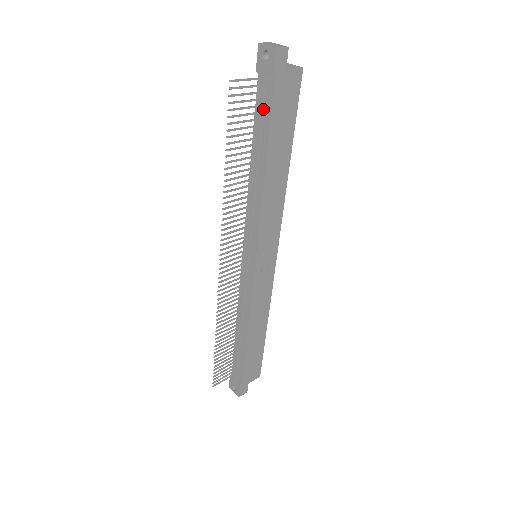
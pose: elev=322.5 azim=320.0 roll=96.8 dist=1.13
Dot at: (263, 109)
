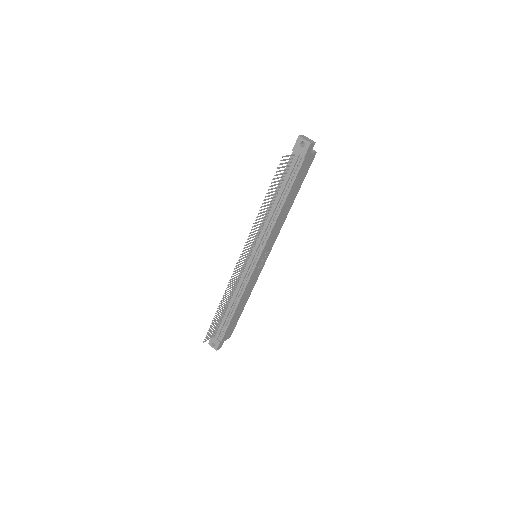
Dot at: (291, 172)
